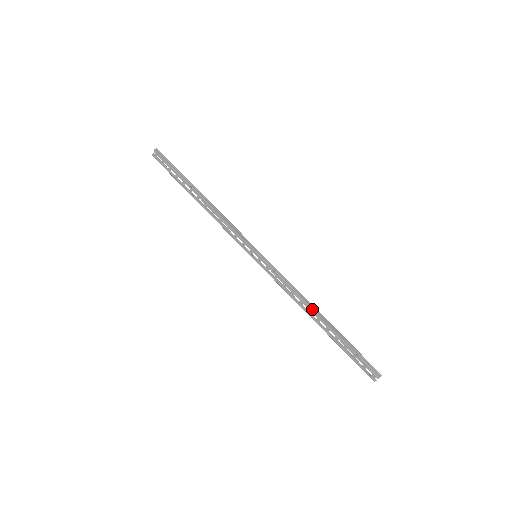
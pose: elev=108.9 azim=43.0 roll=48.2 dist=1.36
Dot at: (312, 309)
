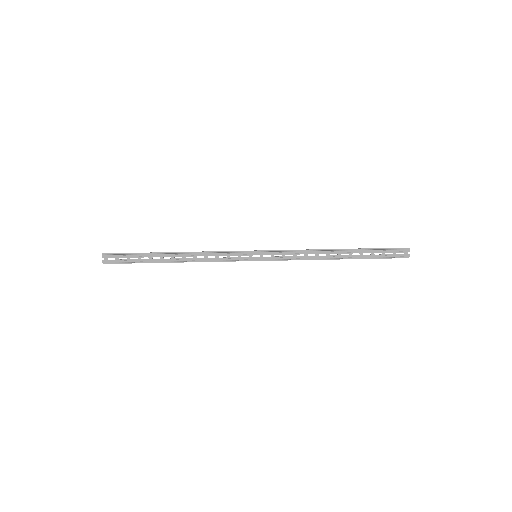
Dot at: (328, 251)
